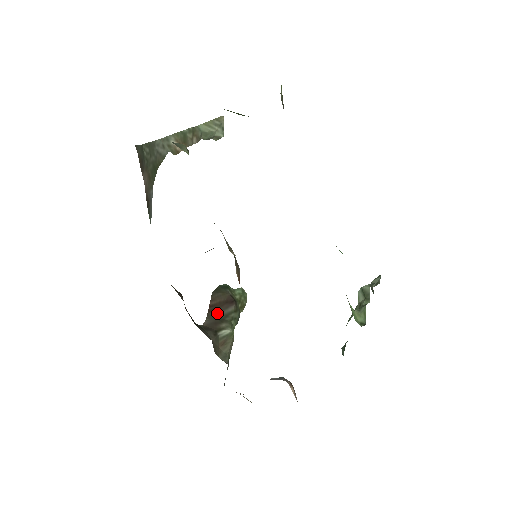
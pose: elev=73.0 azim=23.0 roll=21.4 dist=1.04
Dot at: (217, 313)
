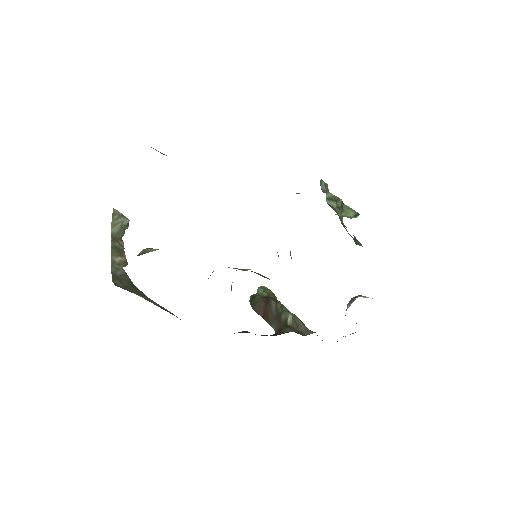
Dot at: (271, 316)
